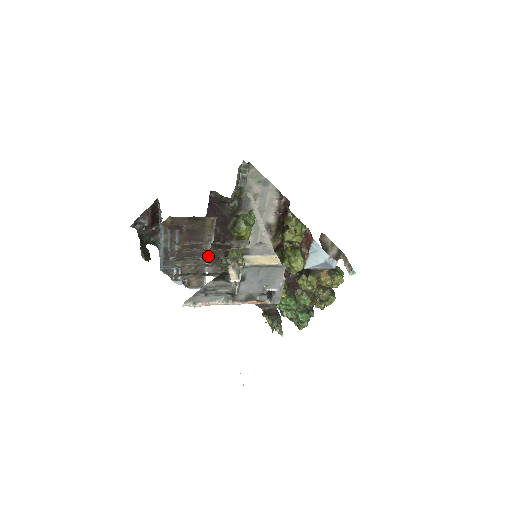
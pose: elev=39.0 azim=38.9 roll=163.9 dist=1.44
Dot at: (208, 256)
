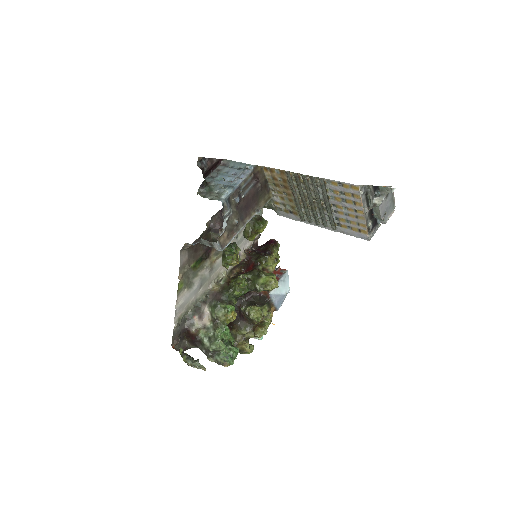
Dot at: occluded
